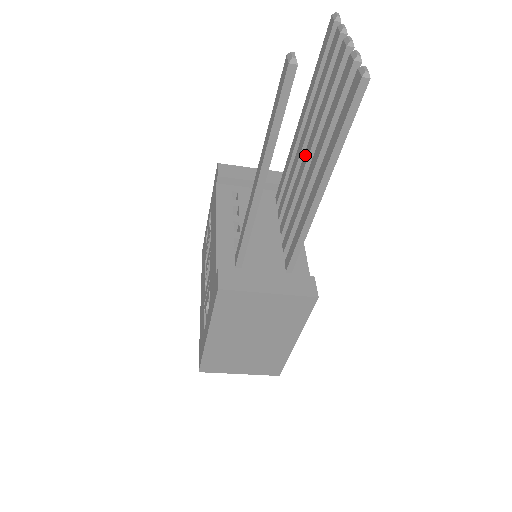
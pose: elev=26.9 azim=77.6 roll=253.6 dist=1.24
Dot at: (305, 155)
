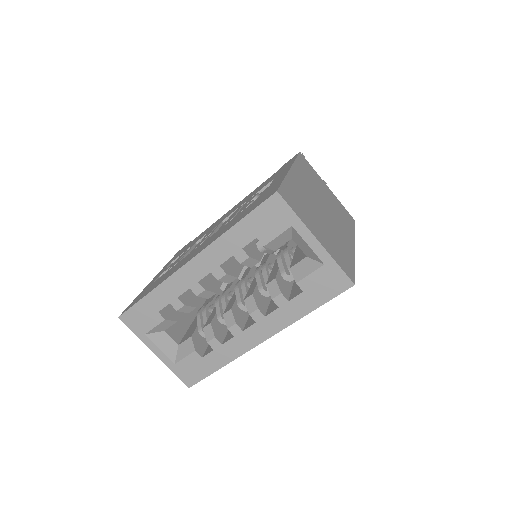
Dot at: occluded
